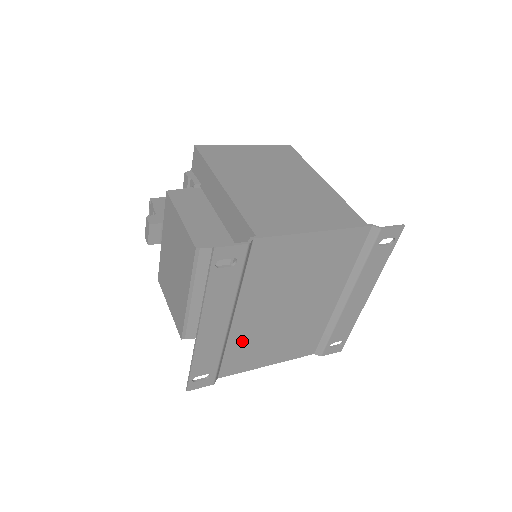
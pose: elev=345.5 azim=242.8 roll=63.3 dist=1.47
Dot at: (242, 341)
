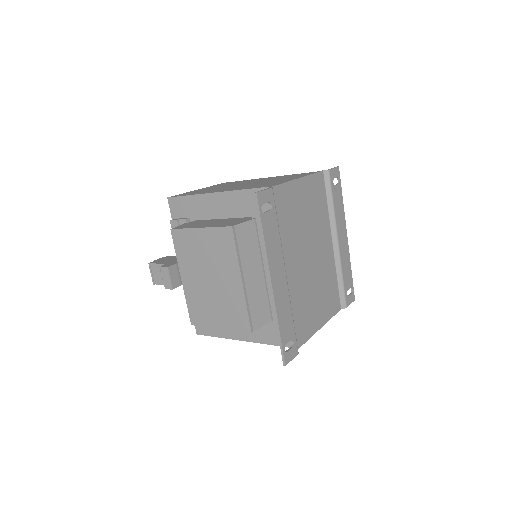
Dot at: (297, 299)
